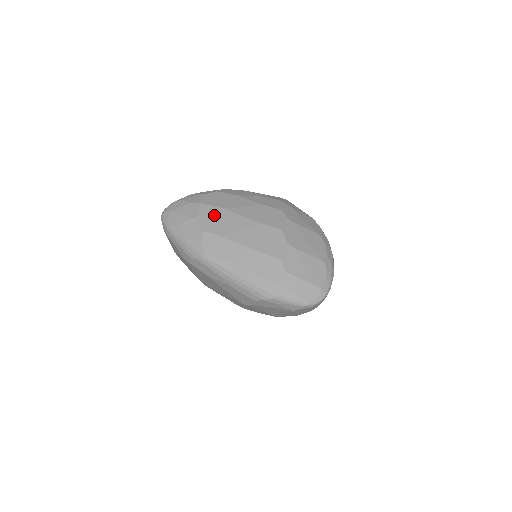
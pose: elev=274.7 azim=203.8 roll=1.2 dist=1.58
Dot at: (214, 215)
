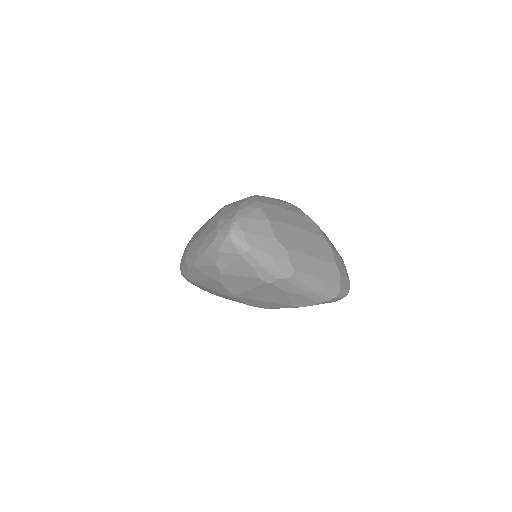
Dot at: (284, 231)
